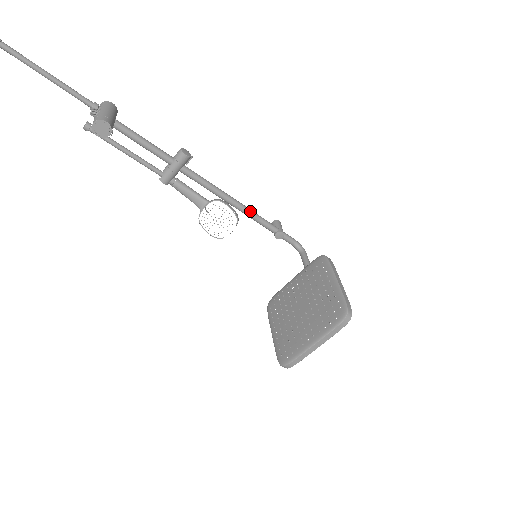
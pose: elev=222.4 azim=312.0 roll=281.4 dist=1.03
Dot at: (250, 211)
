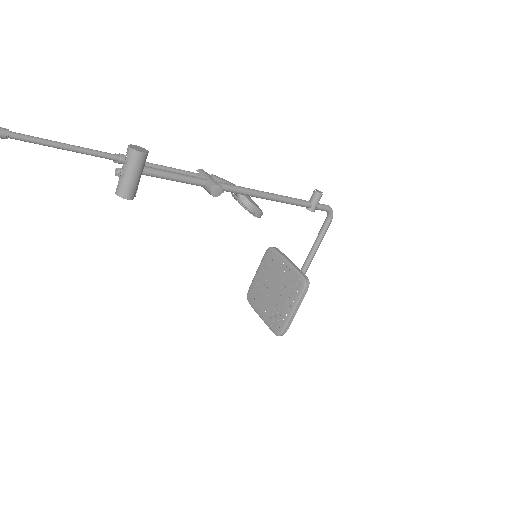
Dot at: (283, 202)
